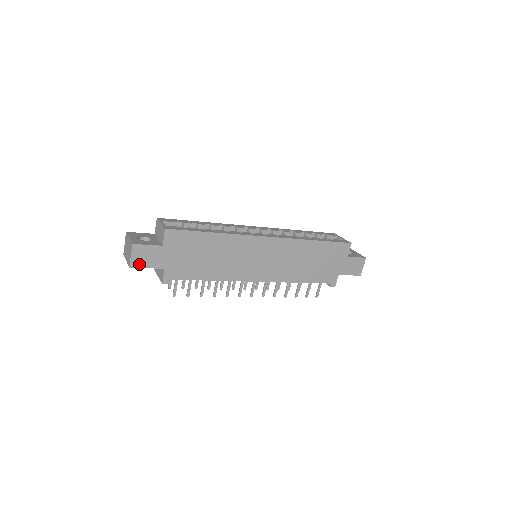
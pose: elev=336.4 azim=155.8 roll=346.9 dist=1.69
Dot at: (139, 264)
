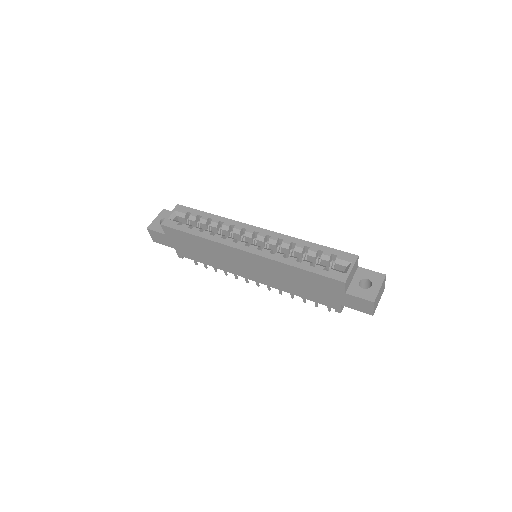
Dot at: (158, 241)
